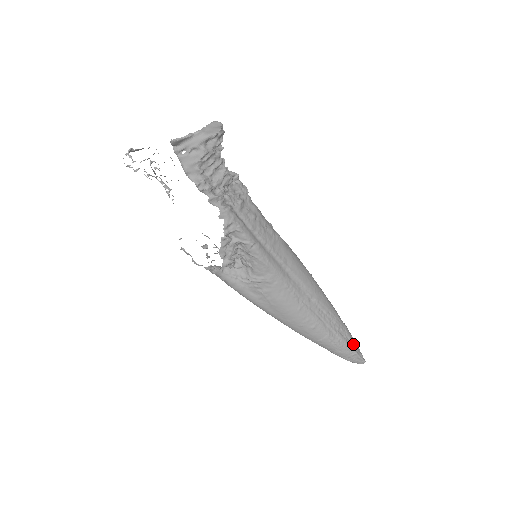
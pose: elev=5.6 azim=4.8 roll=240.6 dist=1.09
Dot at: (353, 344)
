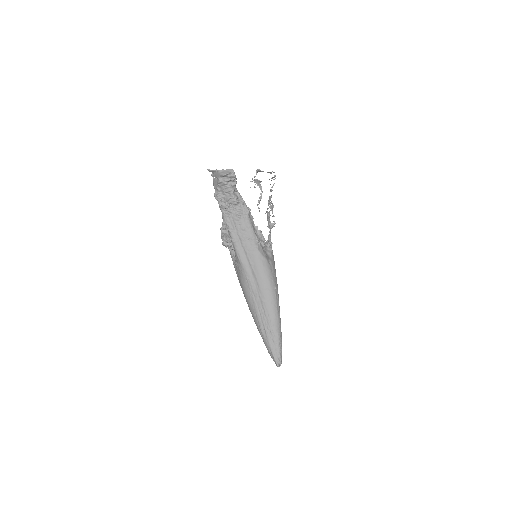
Dot at: (275, 348)
